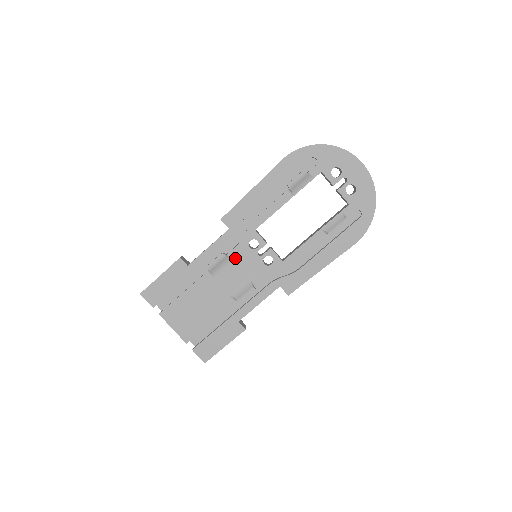
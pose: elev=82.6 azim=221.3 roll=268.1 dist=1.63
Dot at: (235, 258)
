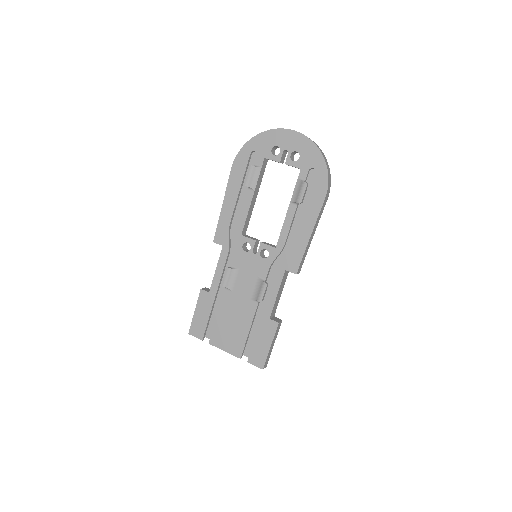
Dot at: (239, 266)
